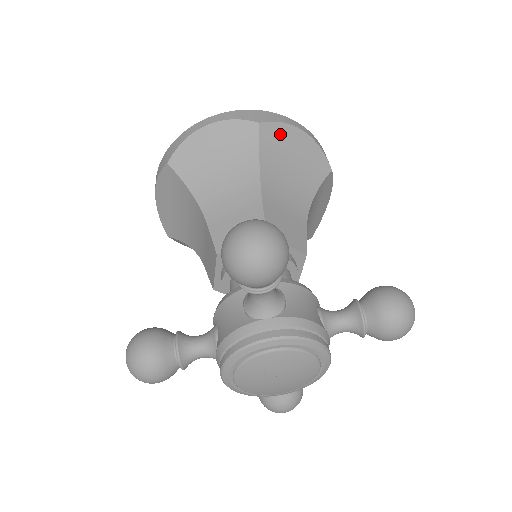
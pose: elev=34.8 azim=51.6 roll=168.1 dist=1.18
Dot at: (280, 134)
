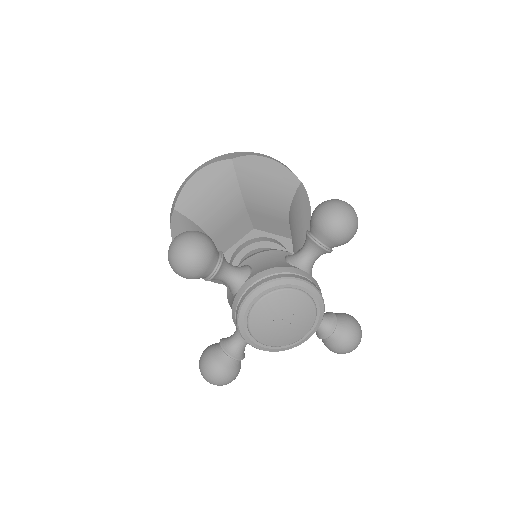
Dot at: (304, 198)
